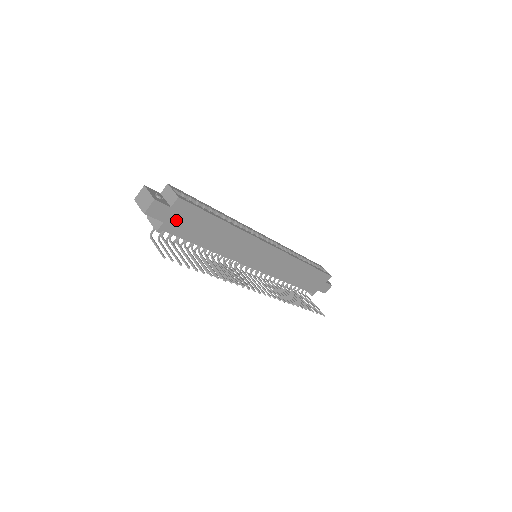
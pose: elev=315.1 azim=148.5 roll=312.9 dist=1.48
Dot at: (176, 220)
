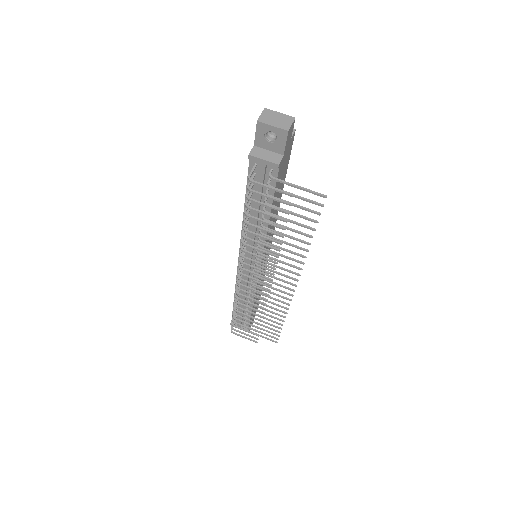
Dot at: (284, 159)
